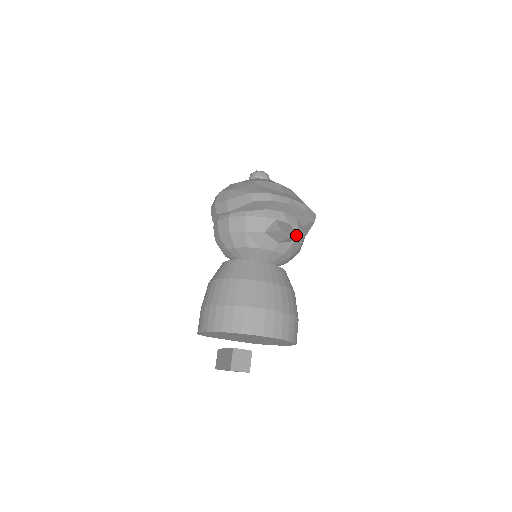
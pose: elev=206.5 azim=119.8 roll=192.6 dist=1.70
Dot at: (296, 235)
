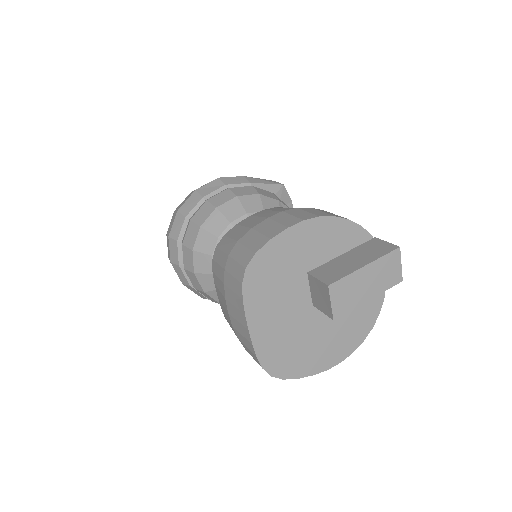
Dot at: occluded
